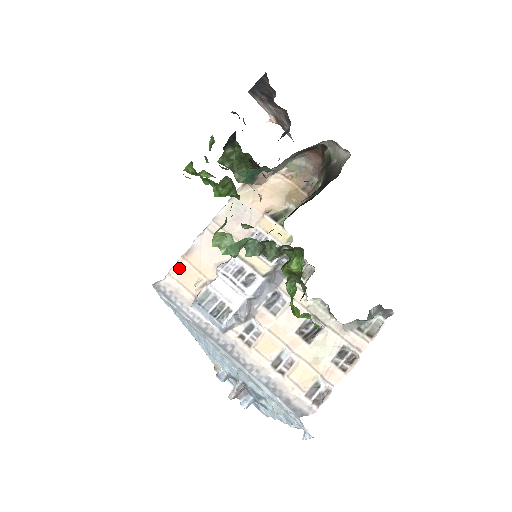
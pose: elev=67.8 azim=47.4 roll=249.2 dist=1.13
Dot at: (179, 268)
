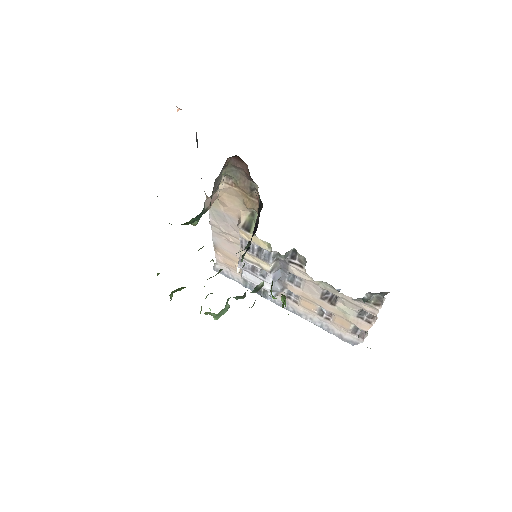
Dot at: (219, 257)
